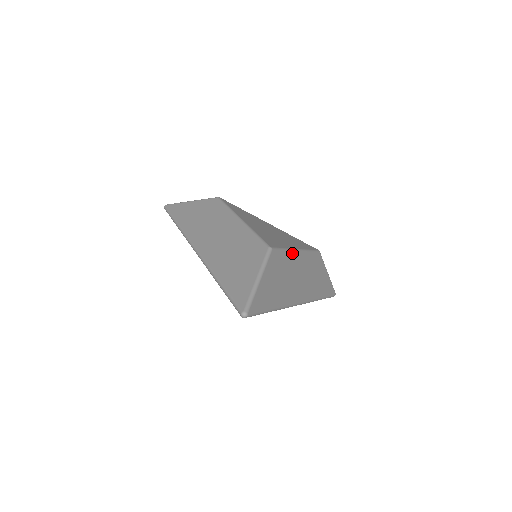
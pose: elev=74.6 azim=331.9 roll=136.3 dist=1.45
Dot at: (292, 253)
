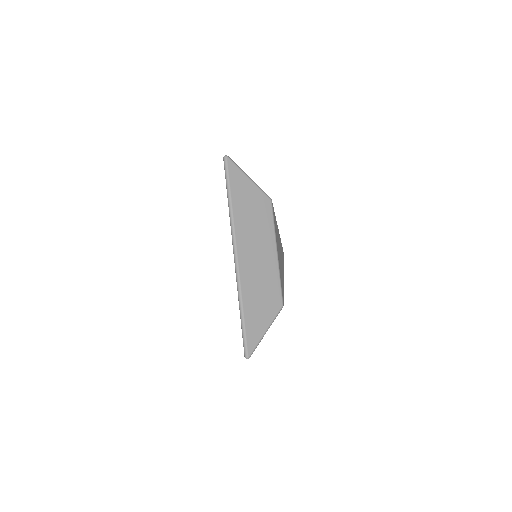
Dot at: occluded
